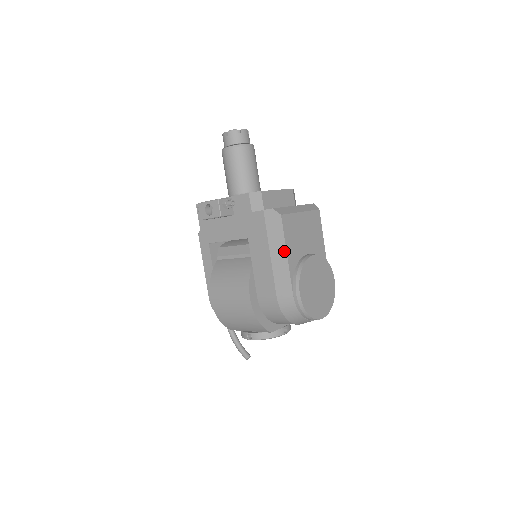
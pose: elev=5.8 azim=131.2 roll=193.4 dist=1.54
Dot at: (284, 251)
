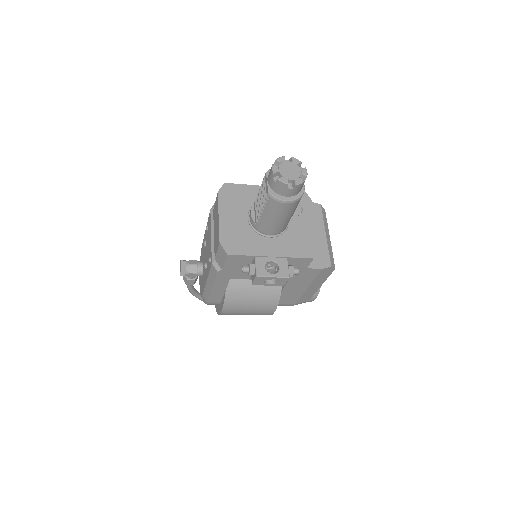
Dot at: (321, 284)
